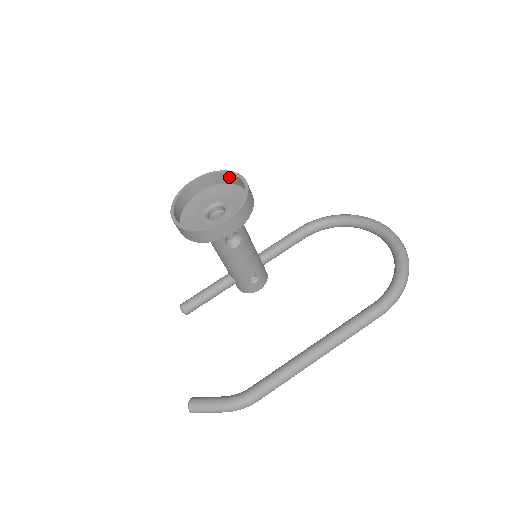
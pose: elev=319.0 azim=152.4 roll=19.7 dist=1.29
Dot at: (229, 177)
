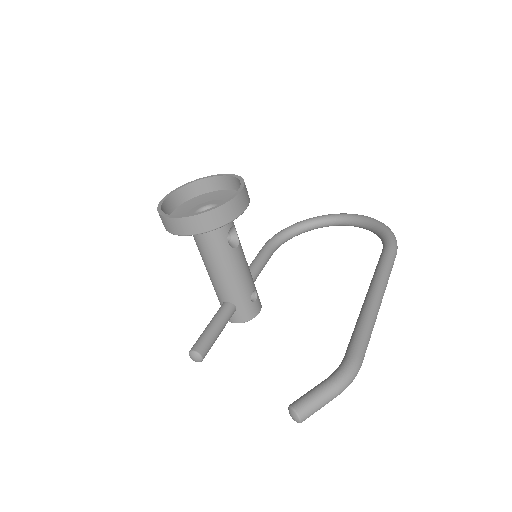
Dot at: (201, 185)
